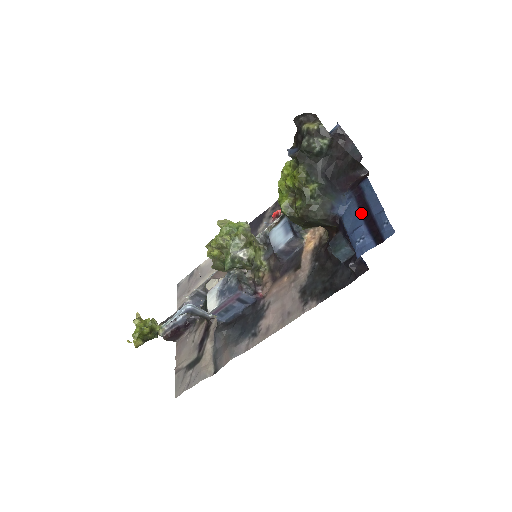
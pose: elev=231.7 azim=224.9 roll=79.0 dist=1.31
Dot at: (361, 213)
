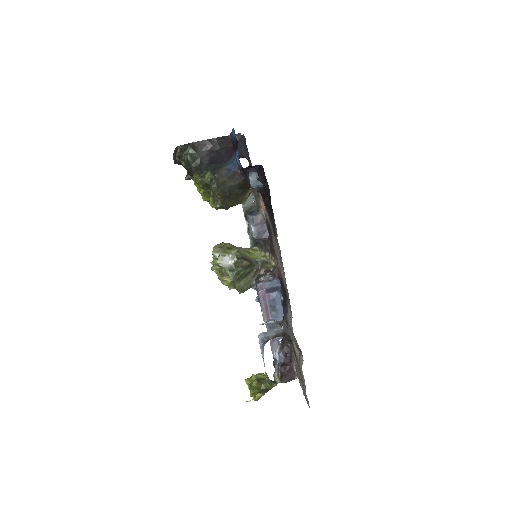
Dot at: occluded
